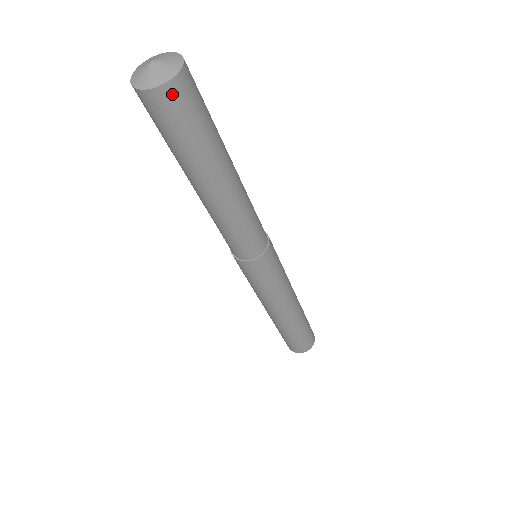
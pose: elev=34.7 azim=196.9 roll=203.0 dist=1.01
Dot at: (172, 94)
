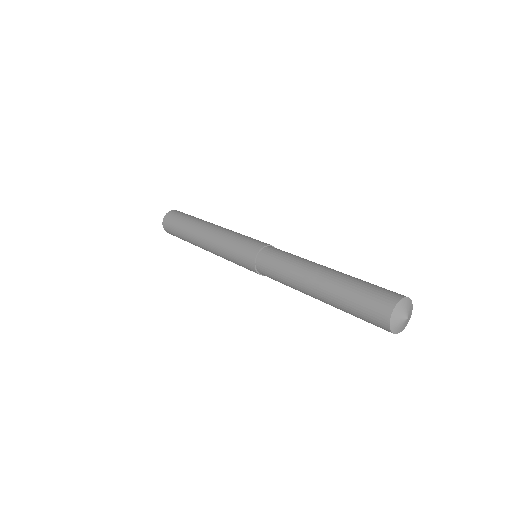
Dot at: occluded
